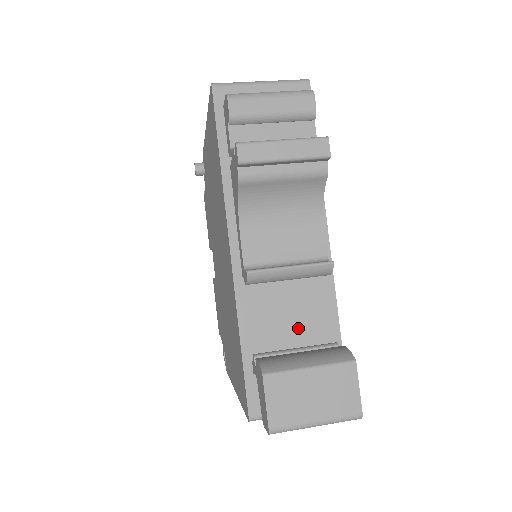
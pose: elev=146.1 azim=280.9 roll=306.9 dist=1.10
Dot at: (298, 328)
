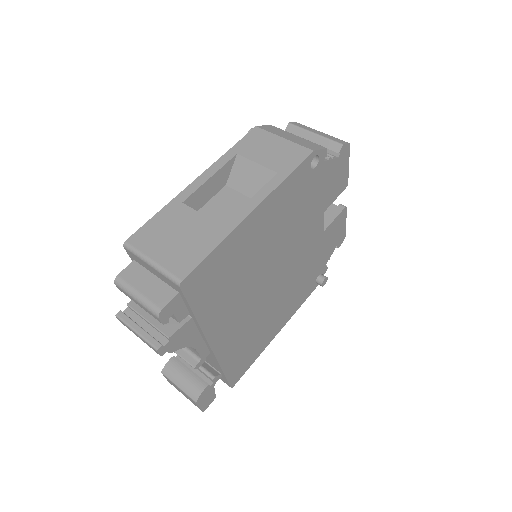
Dot at: occluded
